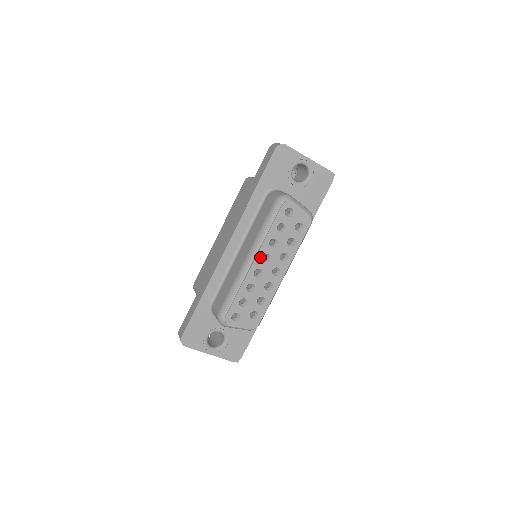
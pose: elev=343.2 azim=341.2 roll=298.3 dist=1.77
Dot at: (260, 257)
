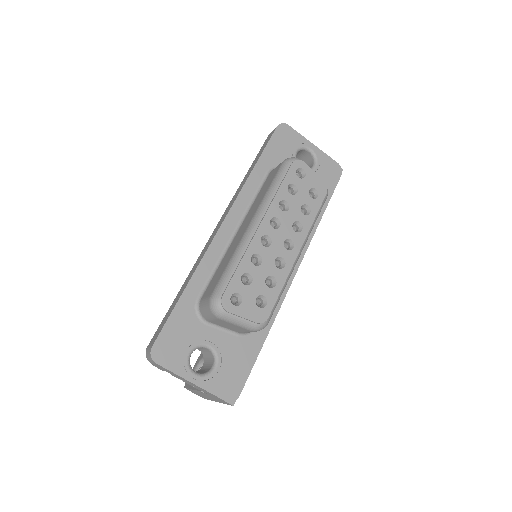
Dot at: (268, 220)
